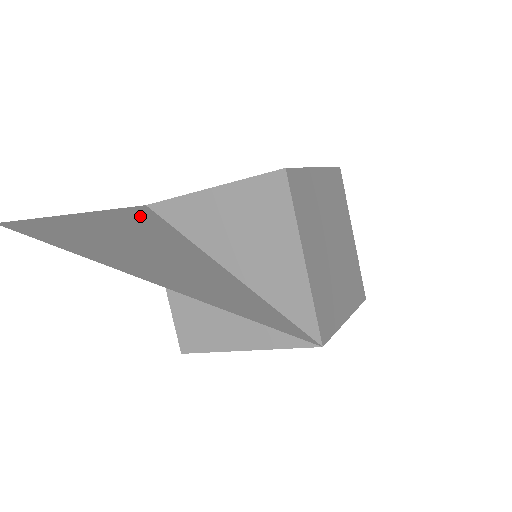
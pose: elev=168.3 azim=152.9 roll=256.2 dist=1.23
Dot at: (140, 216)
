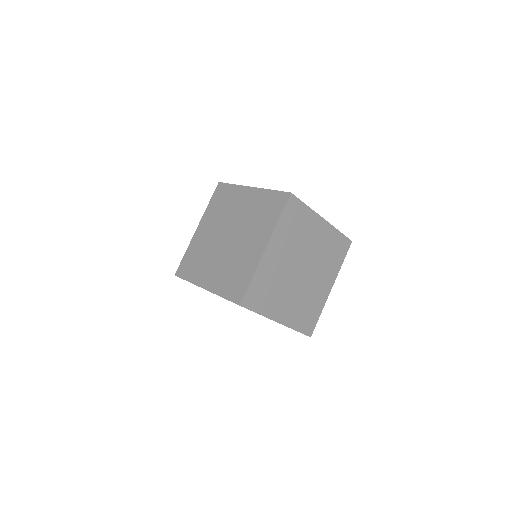
Dot at: occluded
